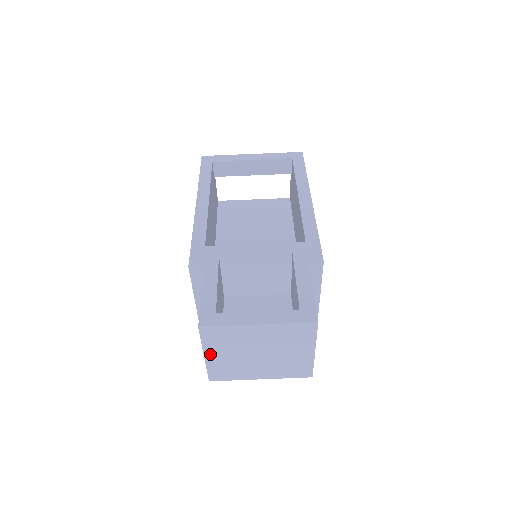
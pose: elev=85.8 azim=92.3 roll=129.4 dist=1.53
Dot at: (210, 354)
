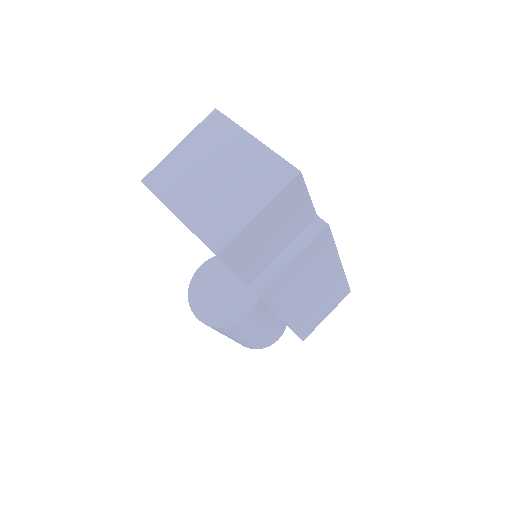
Dot at: (185, 146)
